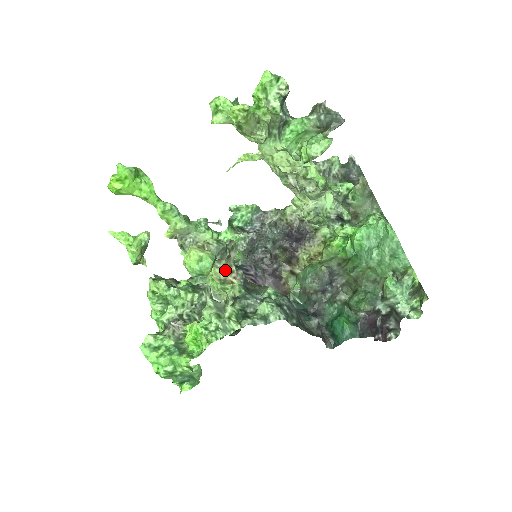
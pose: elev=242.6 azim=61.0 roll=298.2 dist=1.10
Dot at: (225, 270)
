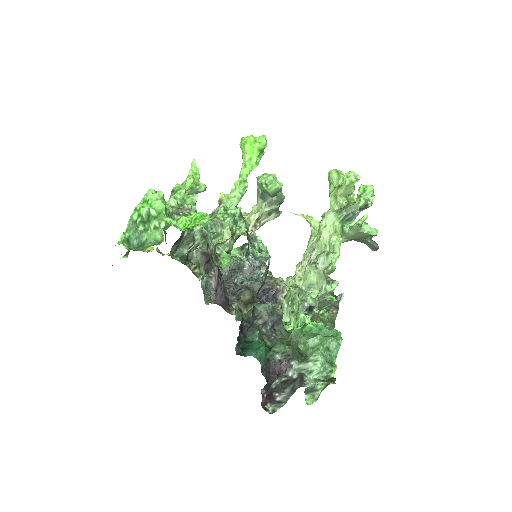
Dot at: (259, 216)
